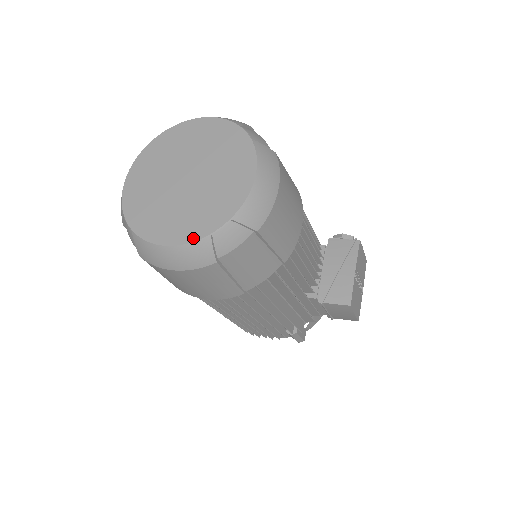
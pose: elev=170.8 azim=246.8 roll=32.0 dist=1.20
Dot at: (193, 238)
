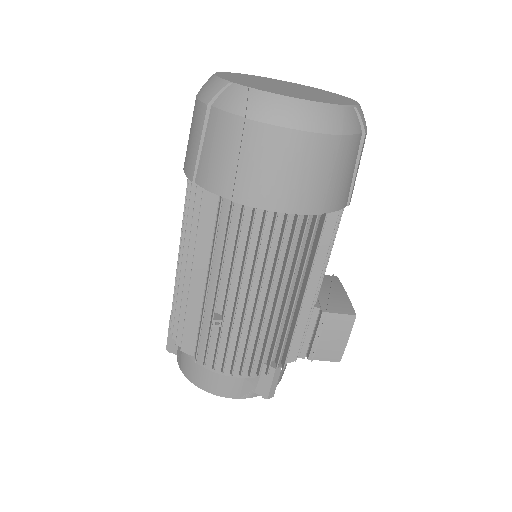
Dot at: (328, 102)
